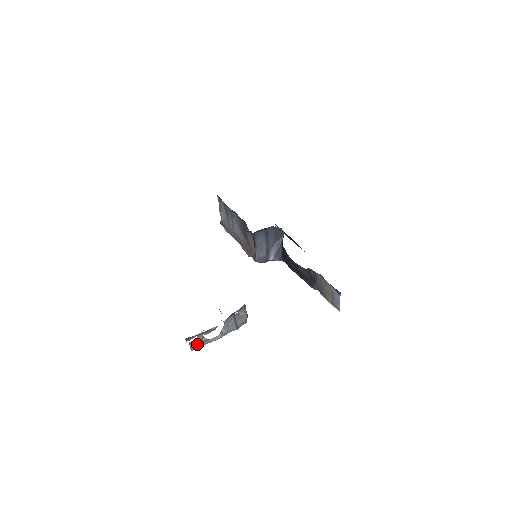
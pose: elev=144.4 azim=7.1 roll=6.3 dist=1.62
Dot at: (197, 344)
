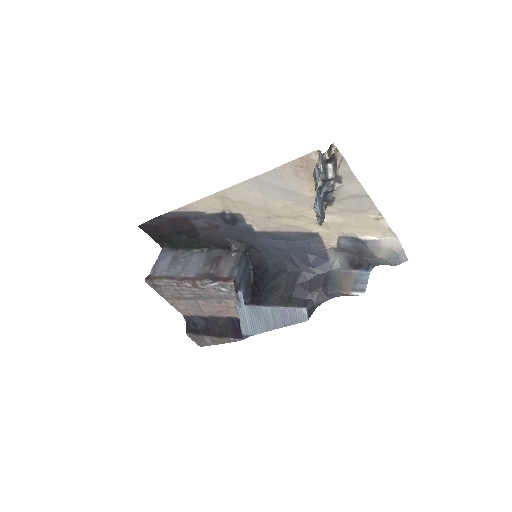
Dot at: (315, 175)
